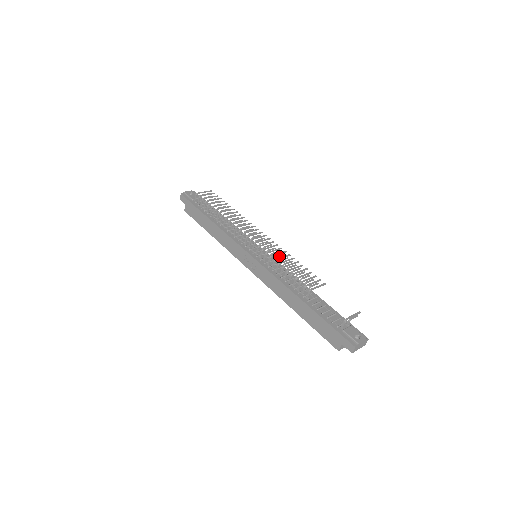
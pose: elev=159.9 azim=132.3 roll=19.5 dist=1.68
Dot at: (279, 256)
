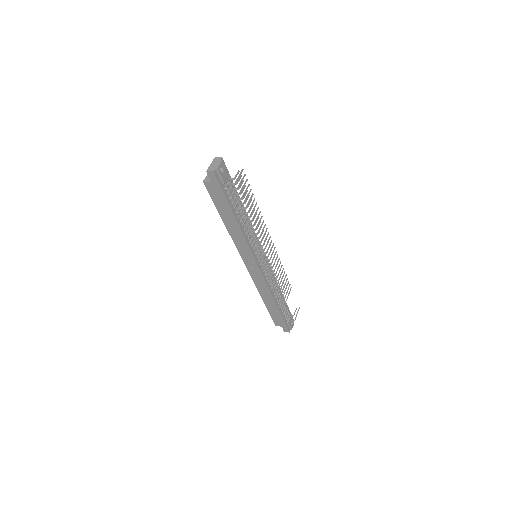
Dot at: occluded
